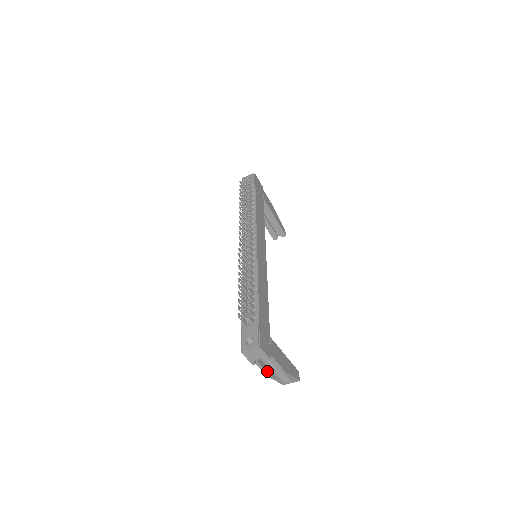
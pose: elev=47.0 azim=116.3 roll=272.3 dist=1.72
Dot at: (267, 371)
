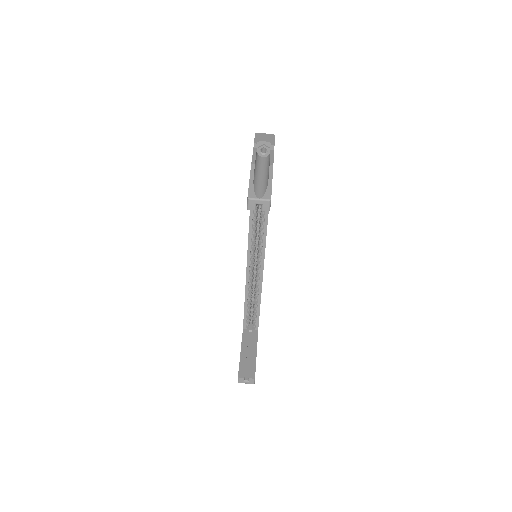
Dot at: (255, 162)
